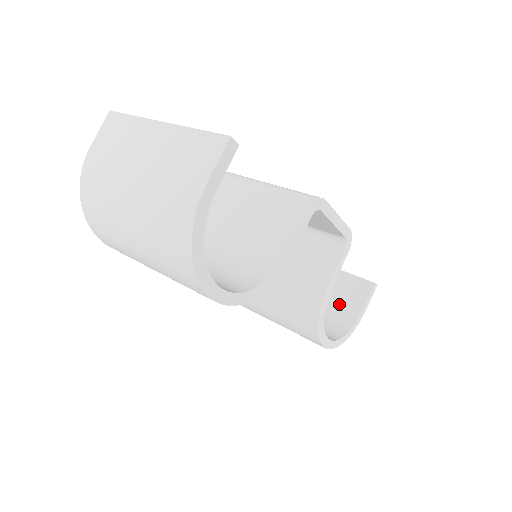
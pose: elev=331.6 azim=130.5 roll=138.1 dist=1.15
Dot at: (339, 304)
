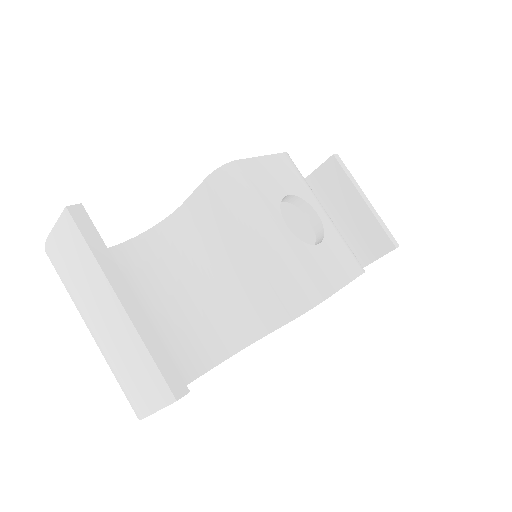
Dot at: (353, 244)
